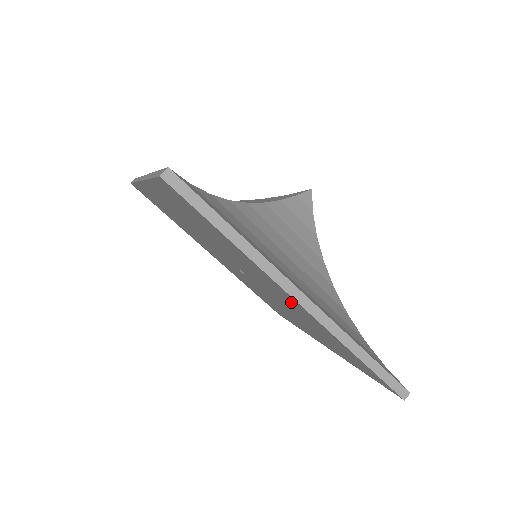
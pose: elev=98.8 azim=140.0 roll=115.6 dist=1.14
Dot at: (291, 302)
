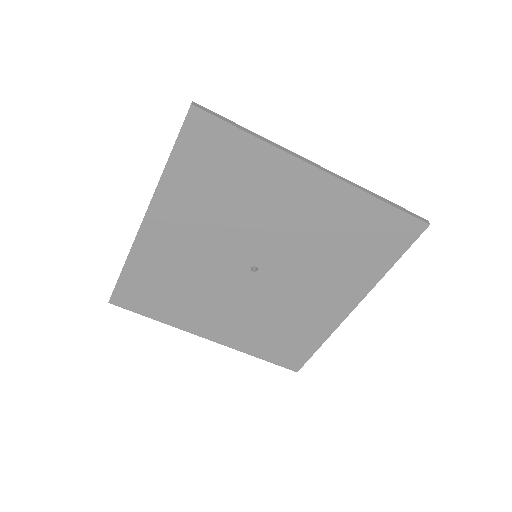
Dot at: (312, 196)
